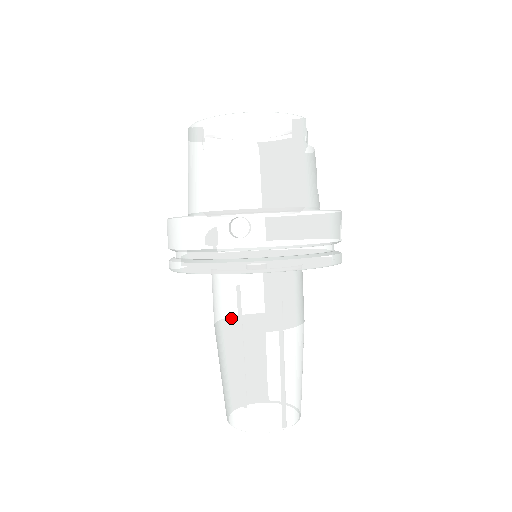
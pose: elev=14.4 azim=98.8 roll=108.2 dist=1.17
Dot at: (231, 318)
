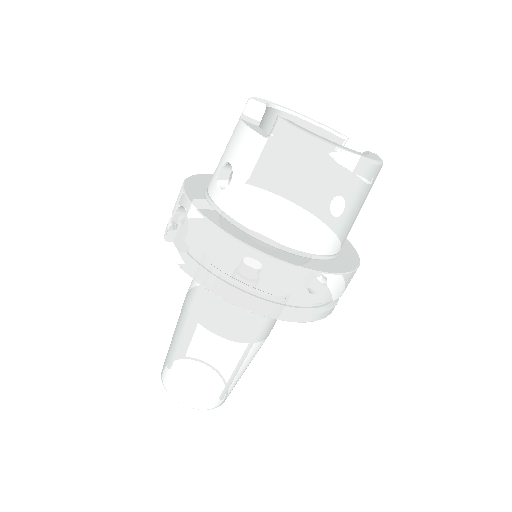
Dot at: (233, 329)
